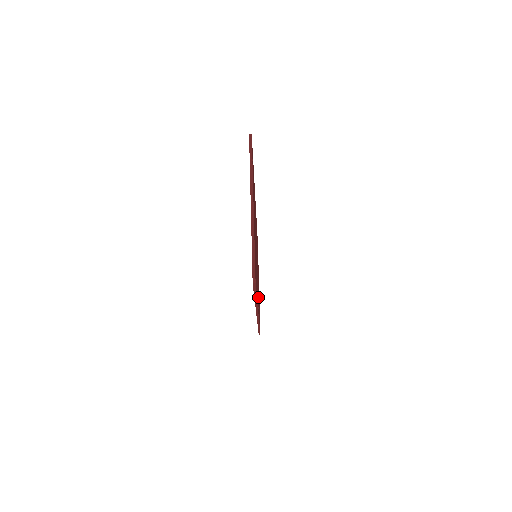
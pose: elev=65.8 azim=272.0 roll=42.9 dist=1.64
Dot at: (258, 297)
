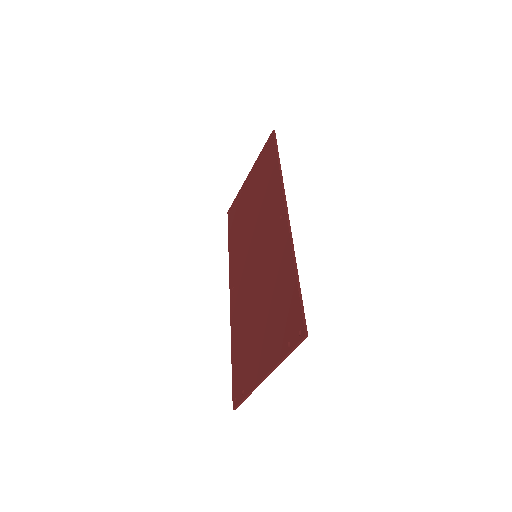
Dot at: occluded
